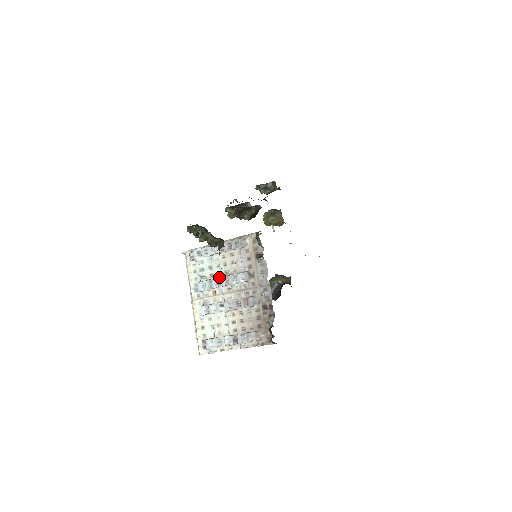
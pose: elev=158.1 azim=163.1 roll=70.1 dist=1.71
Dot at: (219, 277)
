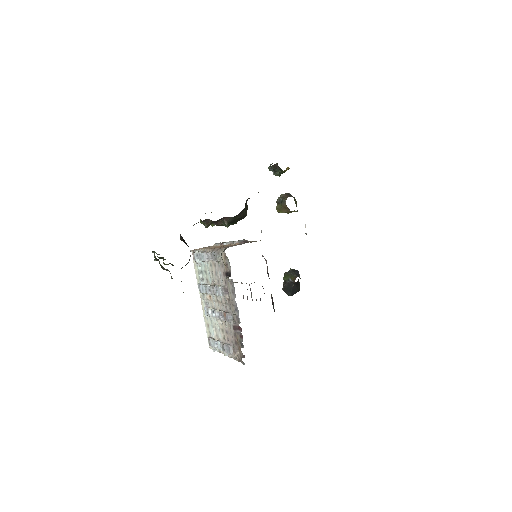
Dot at: (210, 284)
